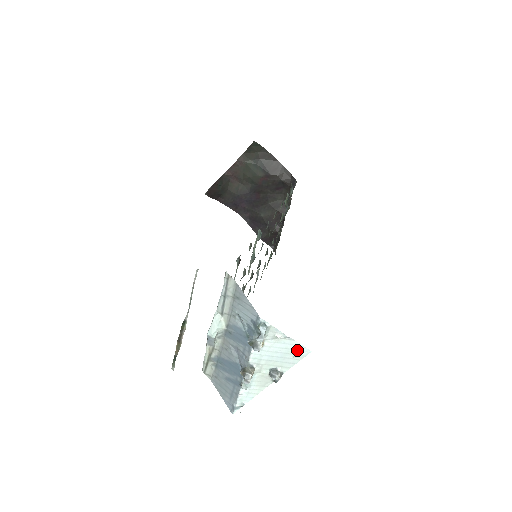
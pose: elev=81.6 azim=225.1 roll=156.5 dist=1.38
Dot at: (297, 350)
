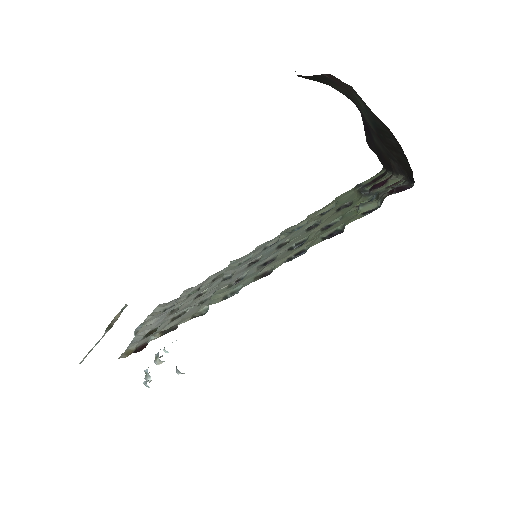
Dot at: occluded
